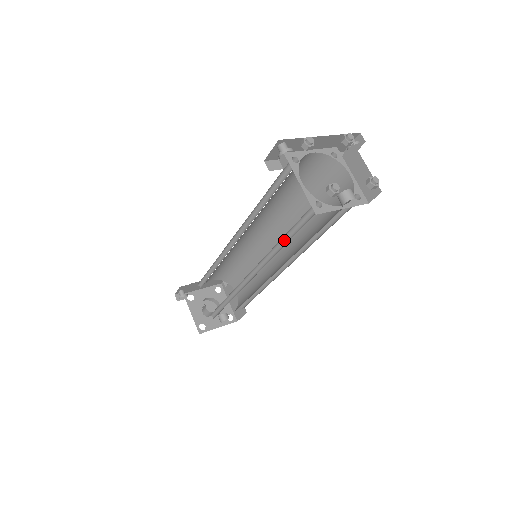
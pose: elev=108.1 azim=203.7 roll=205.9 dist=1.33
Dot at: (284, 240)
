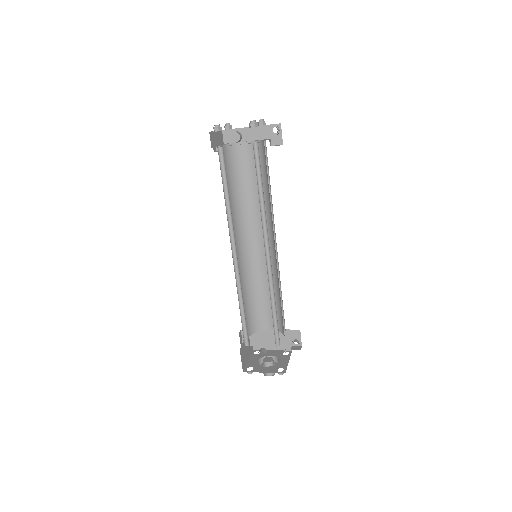
Dot at: (229, 199)
